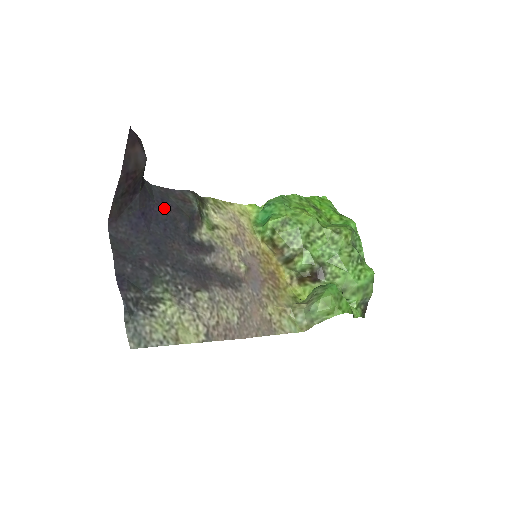
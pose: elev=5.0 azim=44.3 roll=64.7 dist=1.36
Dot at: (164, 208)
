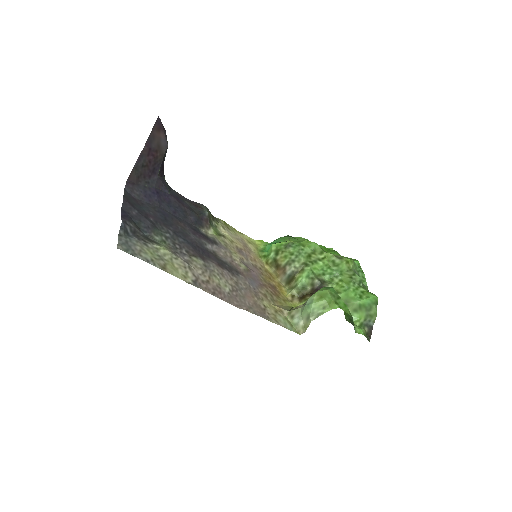
Dot at: (177, 201)
